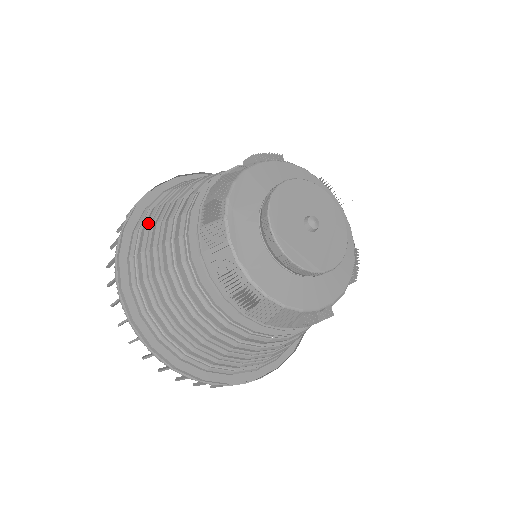
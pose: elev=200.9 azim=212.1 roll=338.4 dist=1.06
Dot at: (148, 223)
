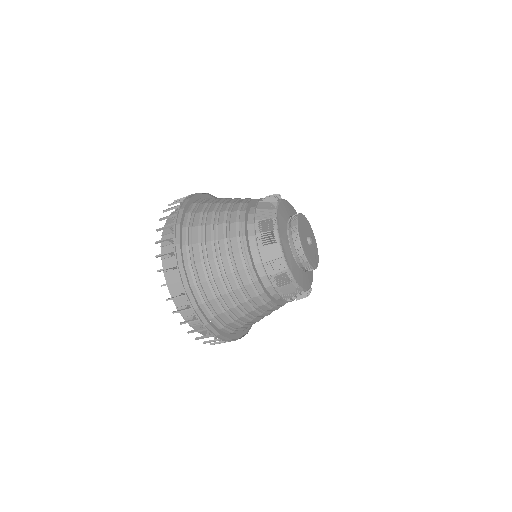
Dot at: (200, 240)
